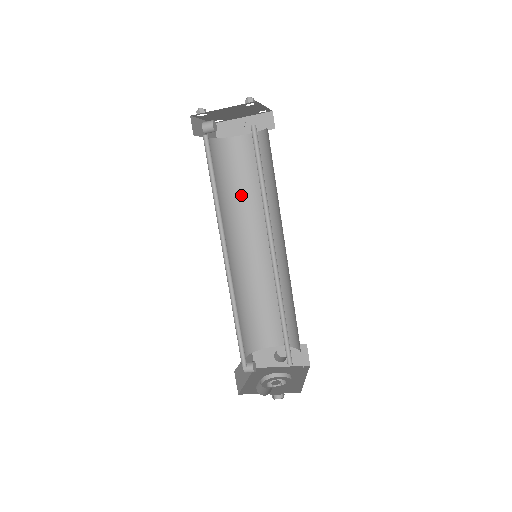
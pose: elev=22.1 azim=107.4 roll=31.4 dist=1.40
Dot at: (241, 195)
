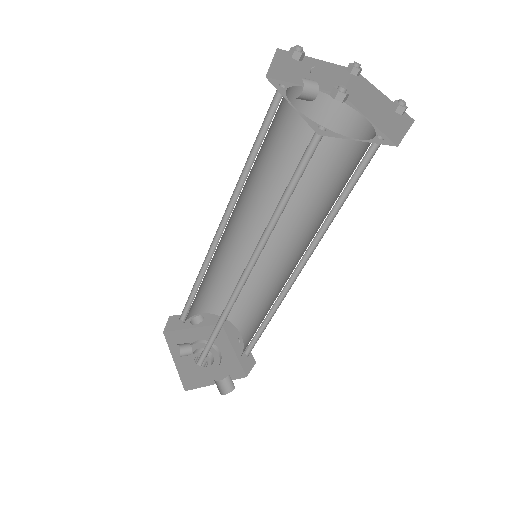
Dot at: (257, 167)
